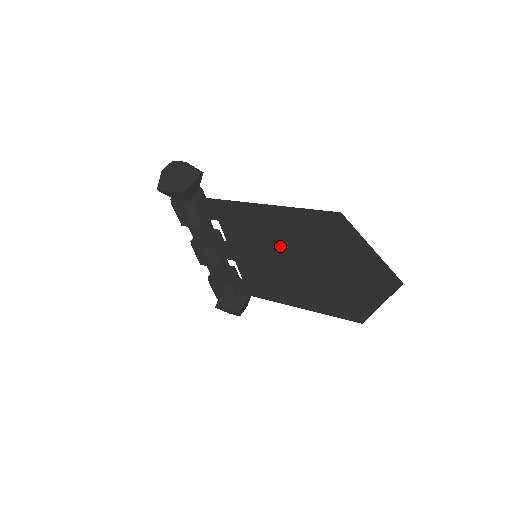
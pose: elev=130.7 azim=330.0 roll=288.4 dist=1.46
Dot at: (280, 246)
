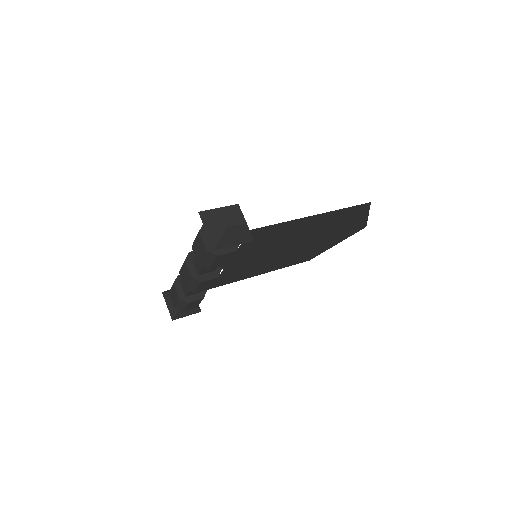
Dot at: (292, 240)
